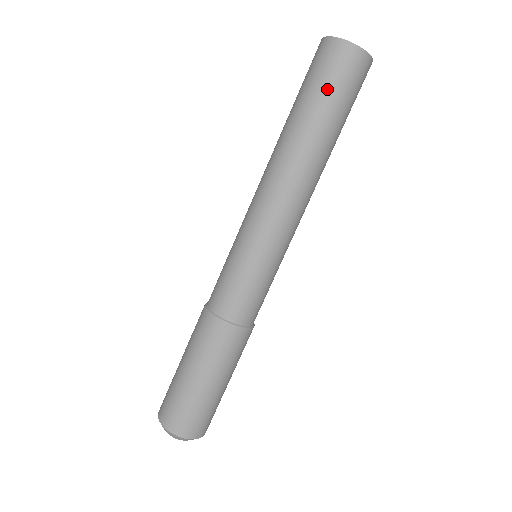
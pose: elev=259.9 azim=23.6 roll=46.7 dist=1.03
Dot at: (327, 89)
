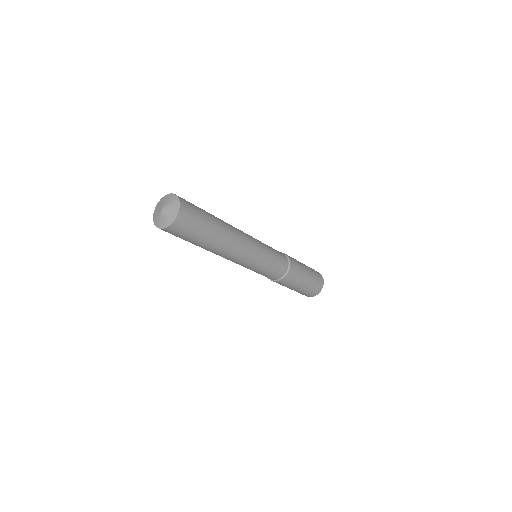
Dot at: (194, 235)
